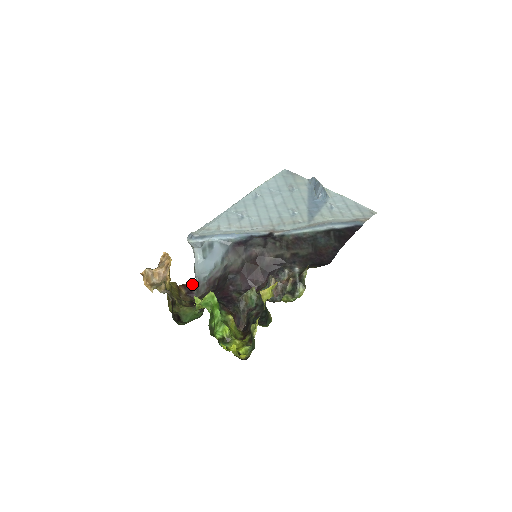
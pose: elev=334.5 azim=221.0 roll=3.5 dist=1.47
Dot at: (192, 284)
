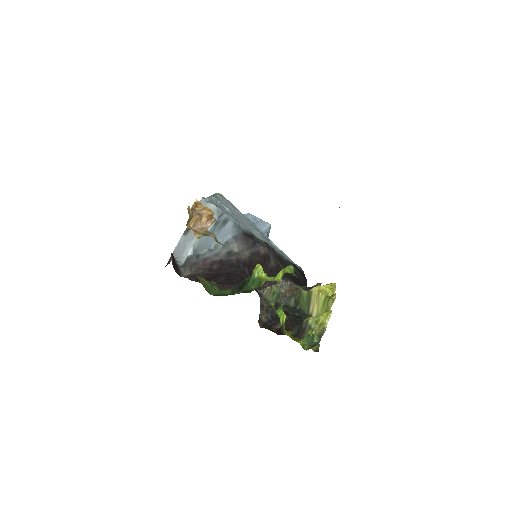
Dot at: occluded
